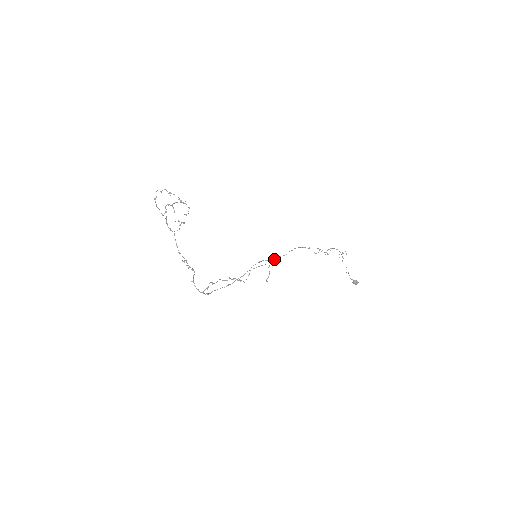
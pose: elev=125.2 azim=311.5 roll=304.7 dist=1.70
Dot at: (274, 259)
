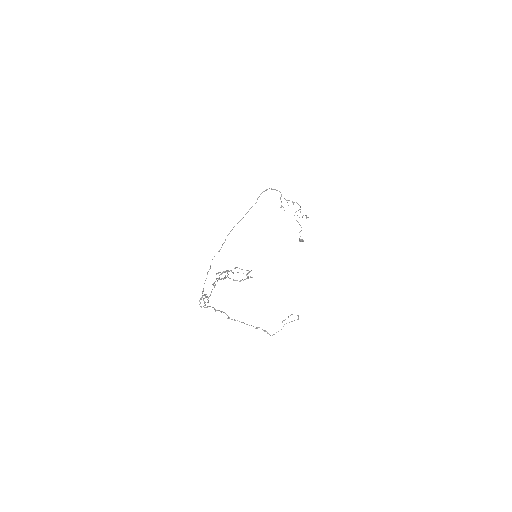
Dot at: occluded
